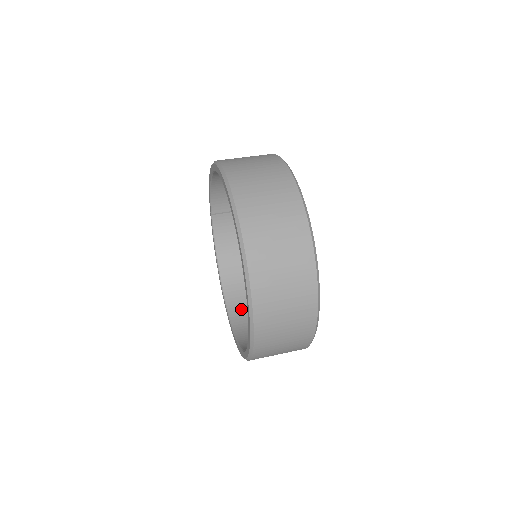
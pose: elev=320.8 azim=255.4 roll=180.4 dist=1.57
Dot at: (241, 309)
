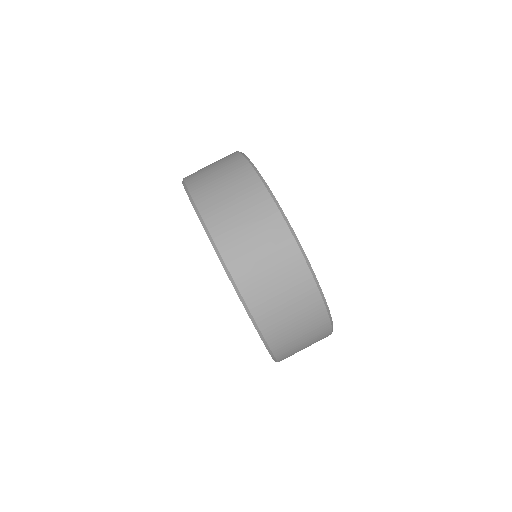
Dot at: occluded
